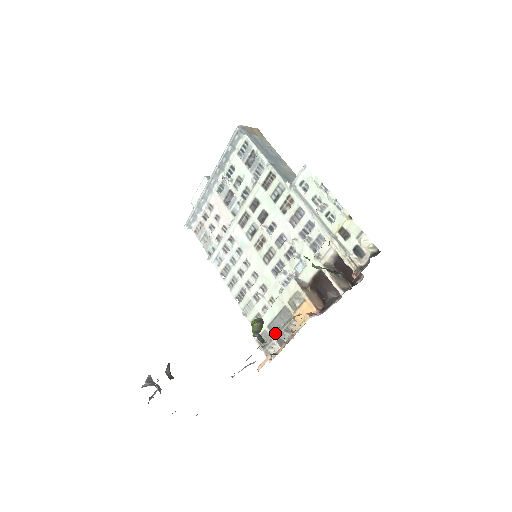
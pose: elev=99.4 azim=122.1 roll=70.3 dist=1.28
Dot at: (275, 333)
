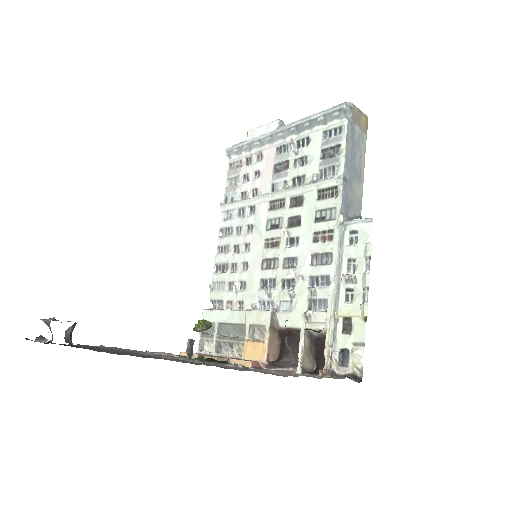
Dot at: (220, 335)
